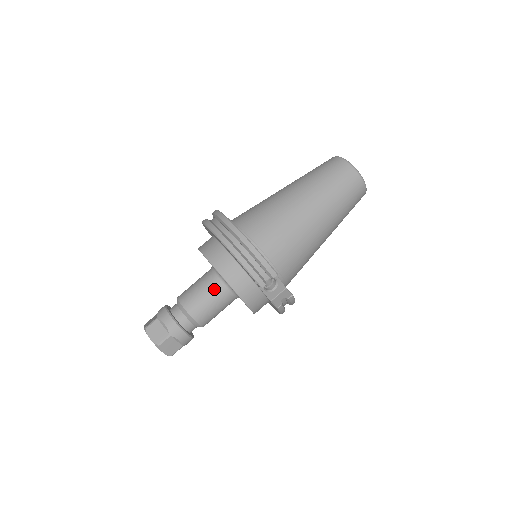
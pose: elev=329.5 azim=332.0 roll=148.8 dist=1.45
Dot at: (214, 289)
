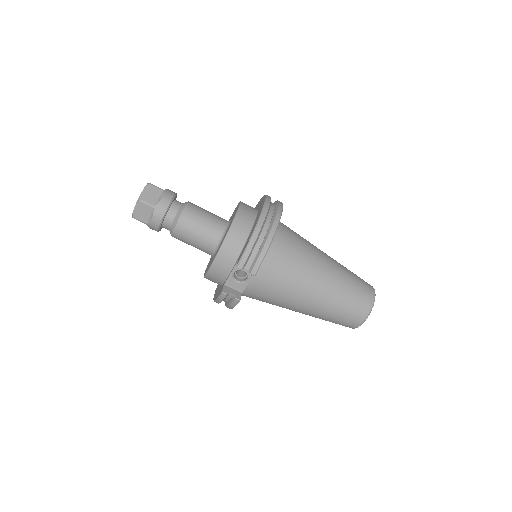
Dot at: (213, 229)
